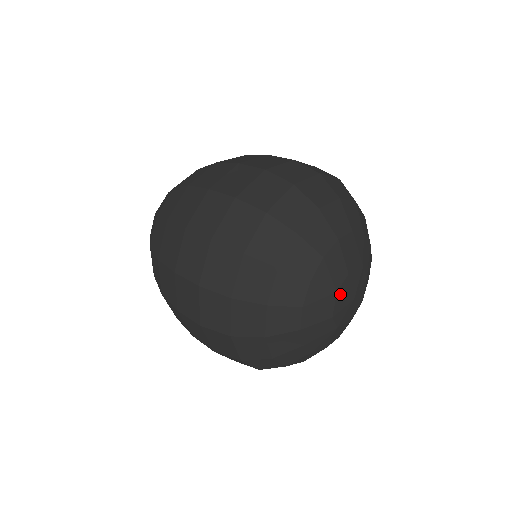
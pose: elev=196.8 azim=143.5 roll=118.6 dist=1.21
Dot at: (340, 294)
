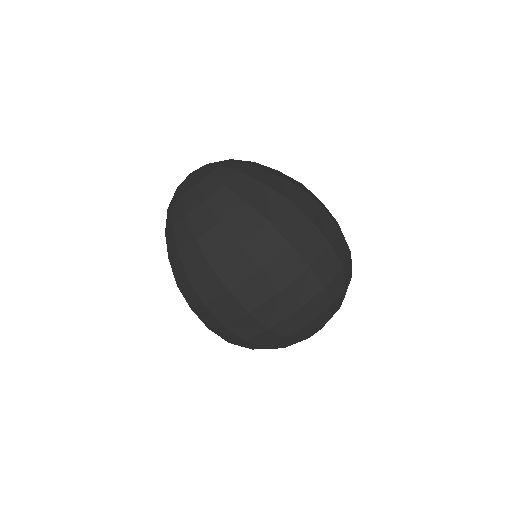
Dot at: occluded
